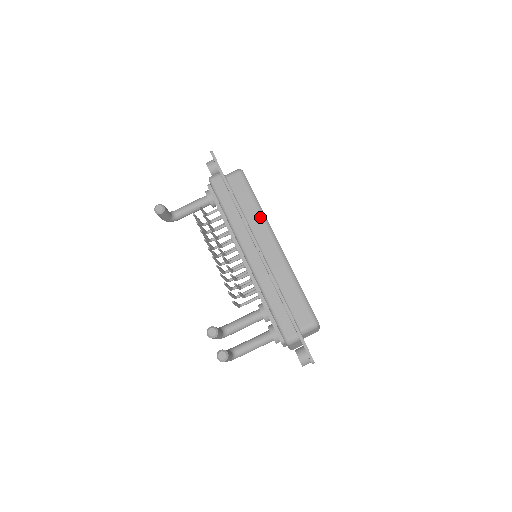
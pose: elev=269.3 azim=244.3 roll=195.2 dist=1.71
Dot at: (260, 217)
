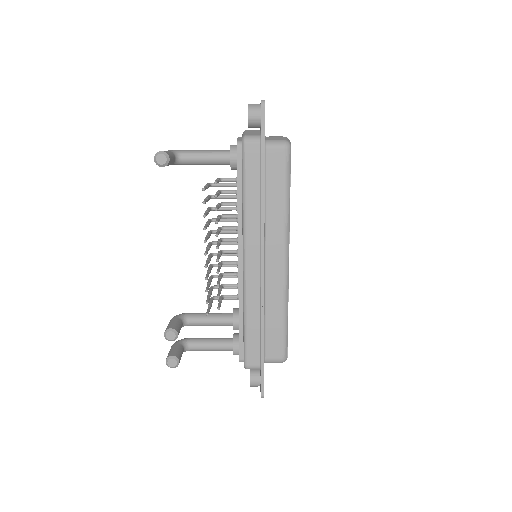
Dot at: (283, 220)
